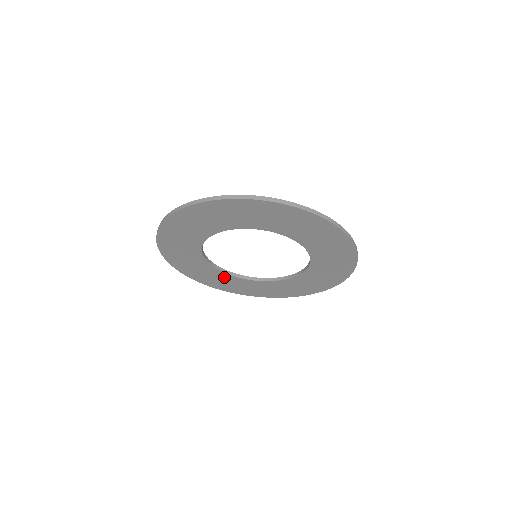
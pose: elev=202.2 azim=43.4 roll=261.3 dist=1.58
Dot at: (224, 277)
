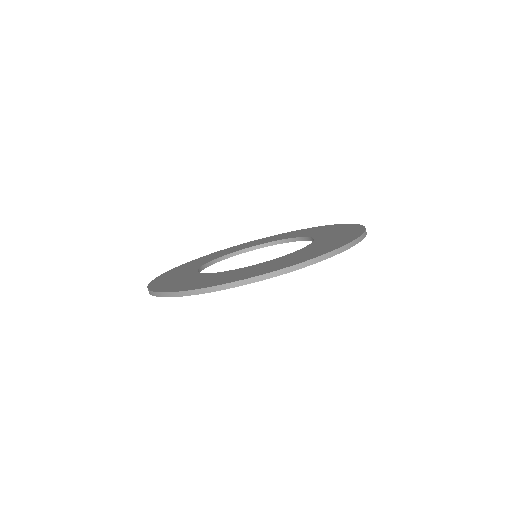
Dot at: occluded
